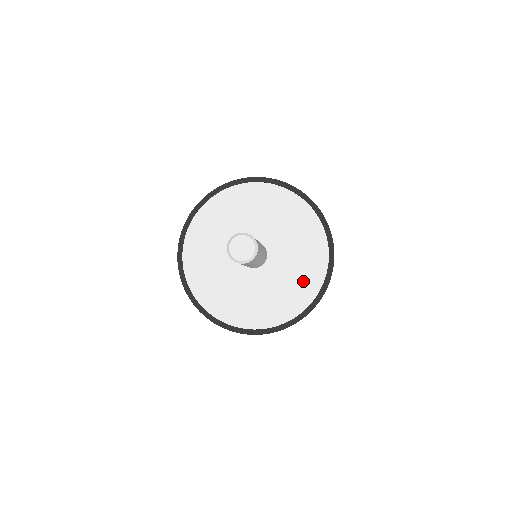
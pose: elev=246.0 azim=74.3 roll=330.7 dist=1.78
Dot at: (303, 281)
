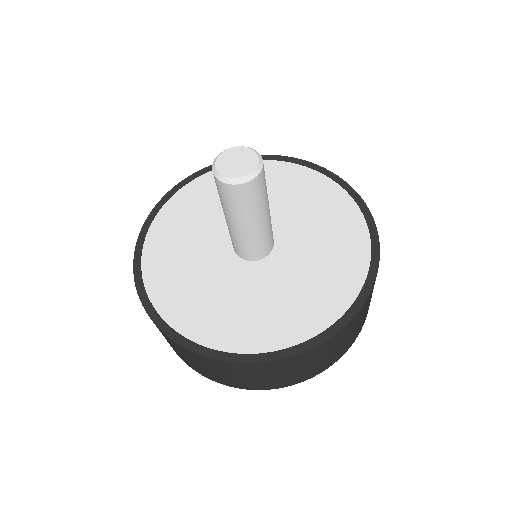
Dot at: (324, 288)
